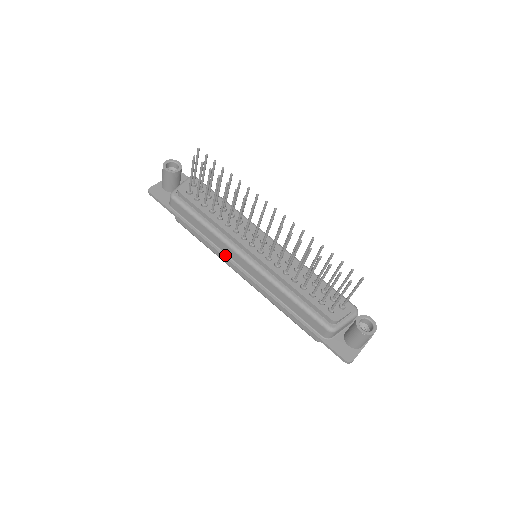
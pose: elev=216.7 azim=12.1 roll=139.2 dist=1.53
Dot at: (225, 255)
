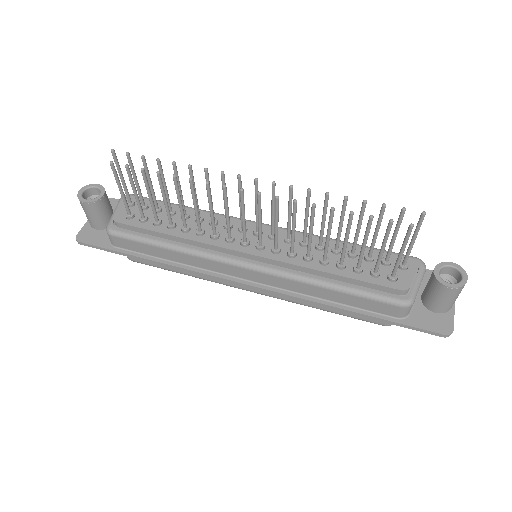
Dot at: (216, 274)
